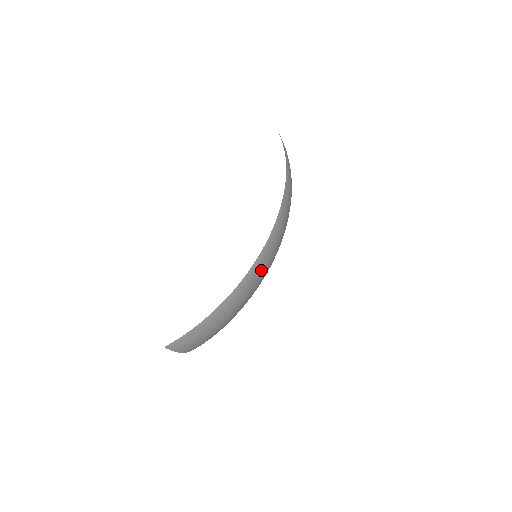
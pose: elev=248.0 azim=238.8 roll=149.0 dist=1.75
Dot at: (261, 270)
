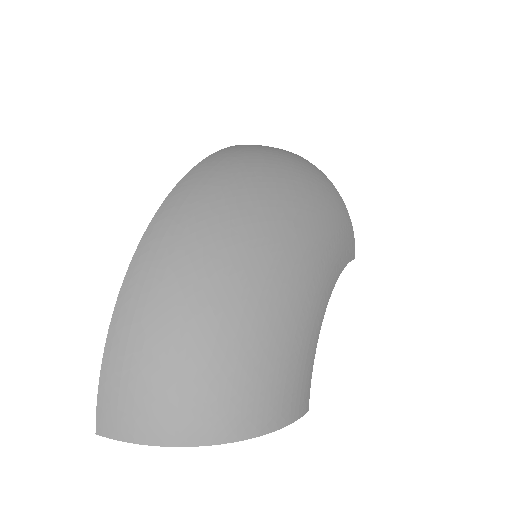
Dot at: (169, 243)
